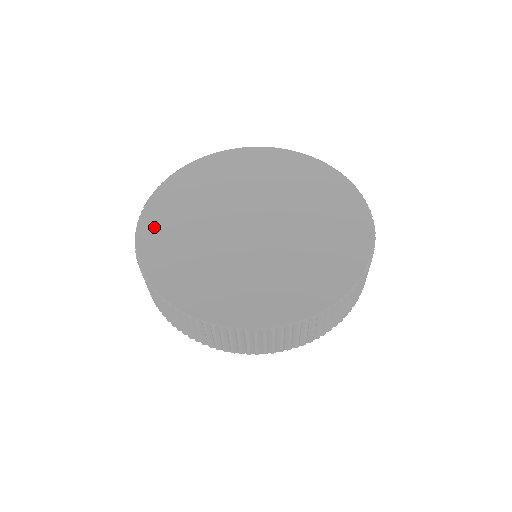
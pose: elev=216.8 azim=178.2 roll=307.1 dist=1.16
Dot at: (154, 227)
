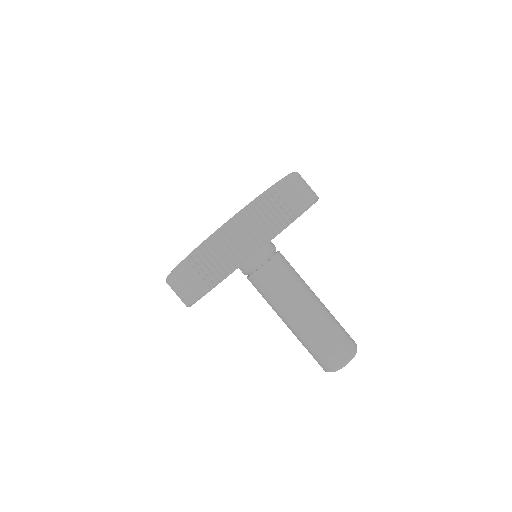
Dot at: occluded
